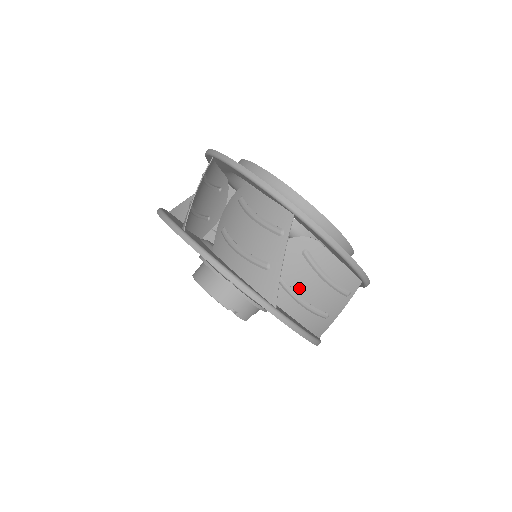
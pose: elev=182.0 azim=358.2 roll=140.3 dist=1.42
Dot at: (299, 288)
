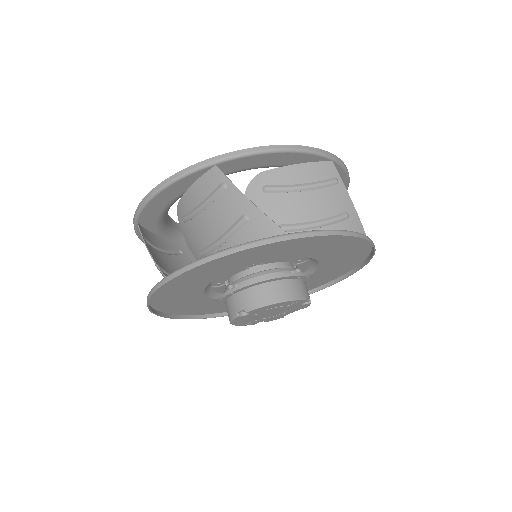
Dot at: occluded
